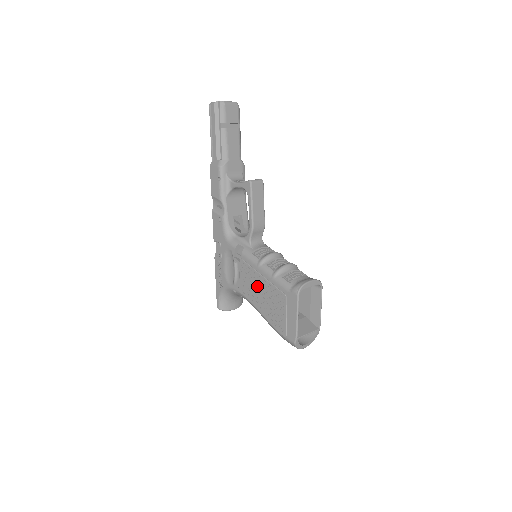
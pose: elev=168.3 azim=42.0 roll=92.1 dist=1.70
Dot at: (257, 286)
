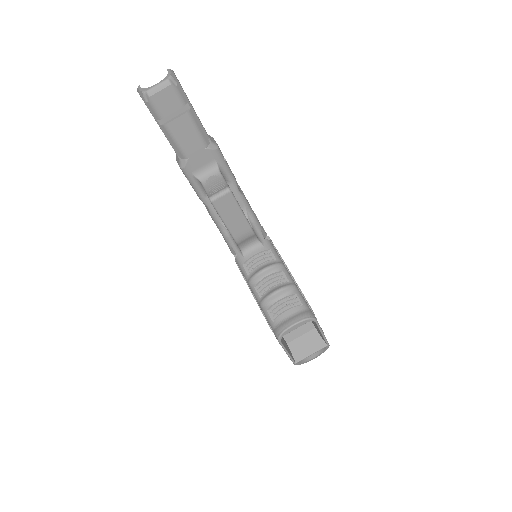
Dot at: occluded
